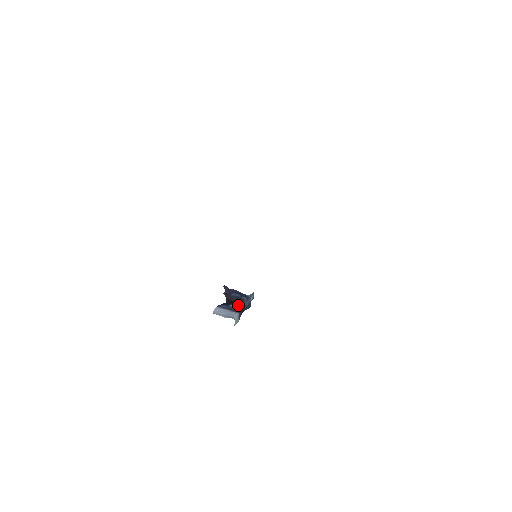
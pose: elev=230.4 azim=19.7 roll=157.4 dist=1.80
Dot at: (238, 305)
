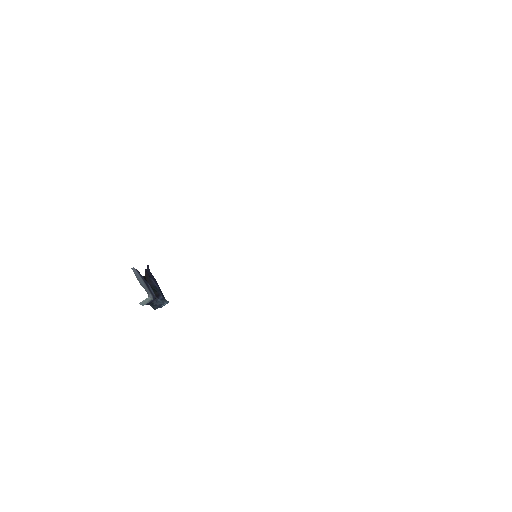
Dot at: (154, 292)
